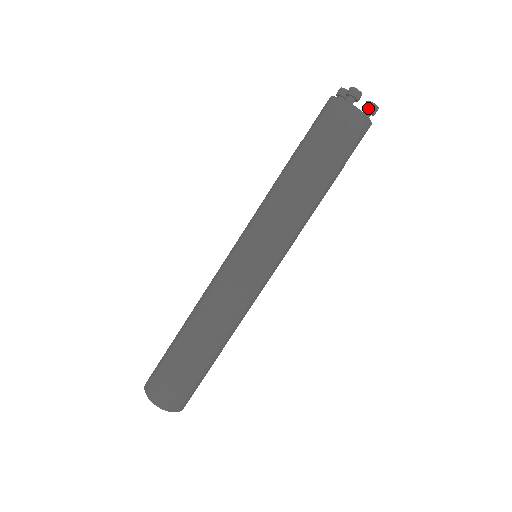
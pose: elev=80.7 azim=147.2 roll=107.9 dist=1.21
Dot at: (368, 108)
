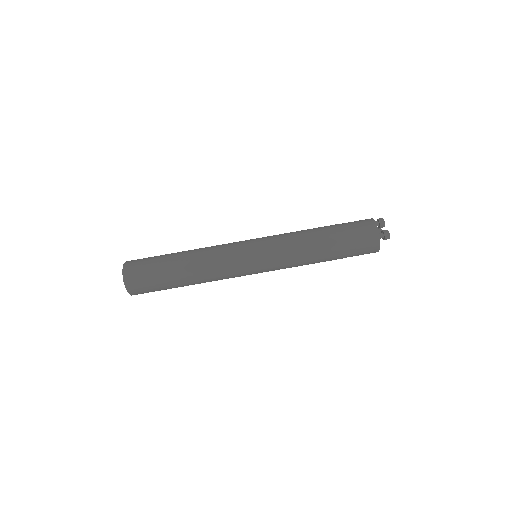
Dot at: (383, 230)
